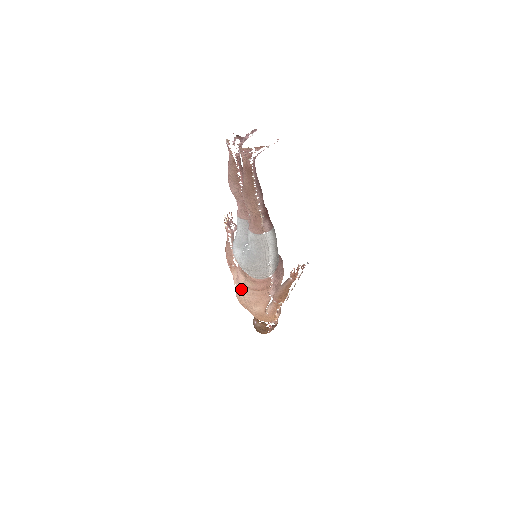
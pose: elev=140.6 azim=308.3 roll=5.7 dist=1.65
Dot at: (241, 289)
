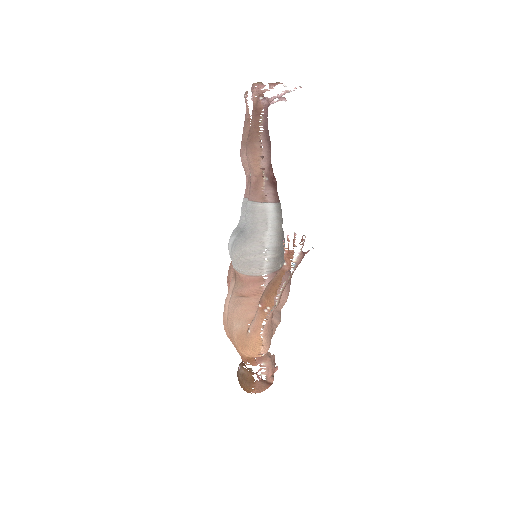
Dot at: (227, 301)
